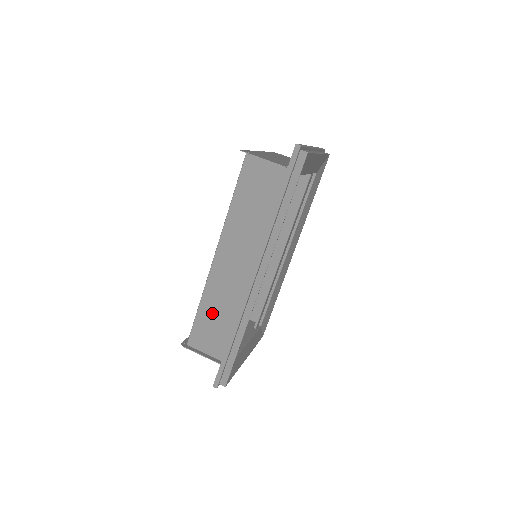
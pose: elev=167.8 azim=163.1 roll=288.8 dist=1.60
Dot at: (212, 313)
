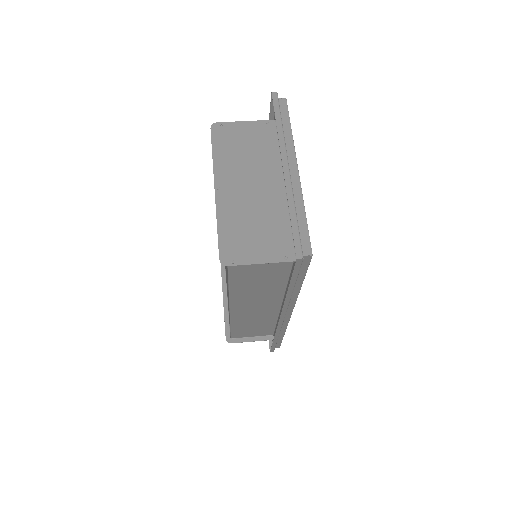
Dot at: (246, 326)
